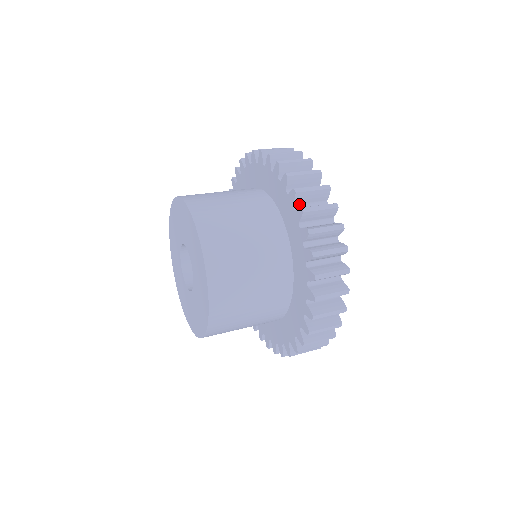
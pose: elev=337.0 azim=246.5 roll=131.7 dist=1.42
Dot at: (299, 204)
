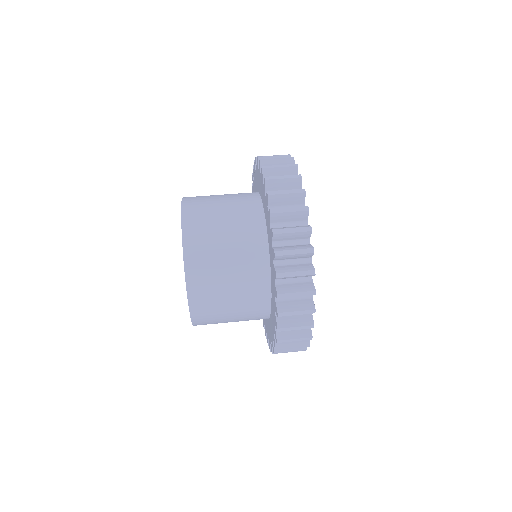
Dot at: occluded
